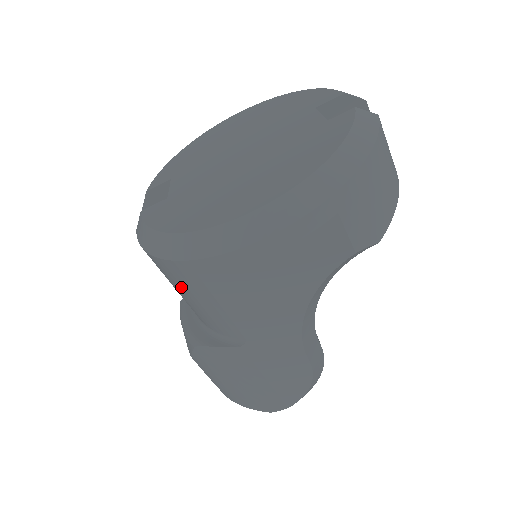
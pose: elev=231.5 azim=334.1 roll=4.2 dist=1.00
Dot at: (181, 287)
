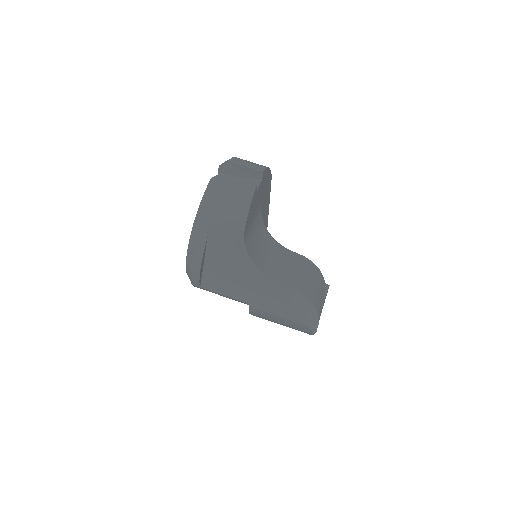
Dot at: occluded
